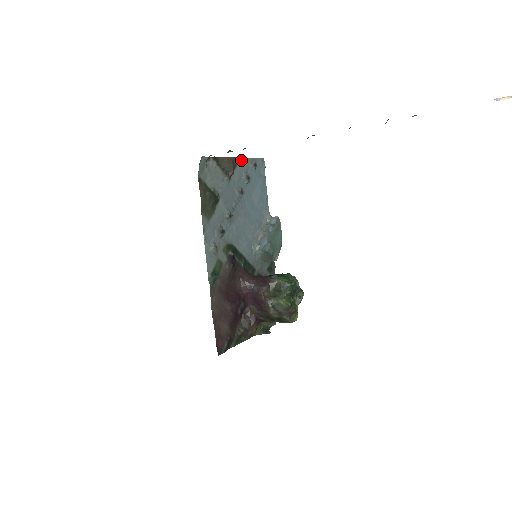
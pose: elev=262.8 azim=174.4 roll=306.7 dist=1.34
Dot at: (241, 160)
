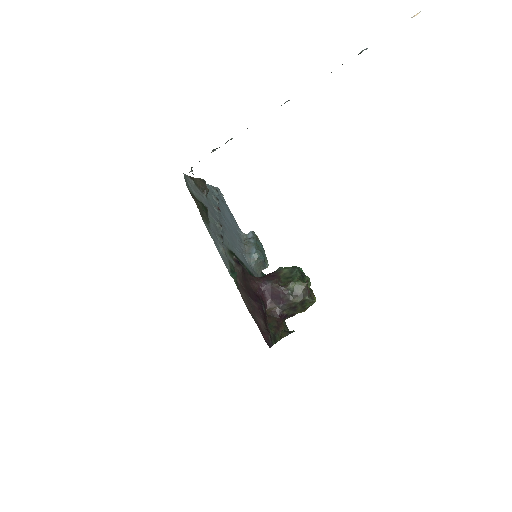
Dot at: (206, 185)
